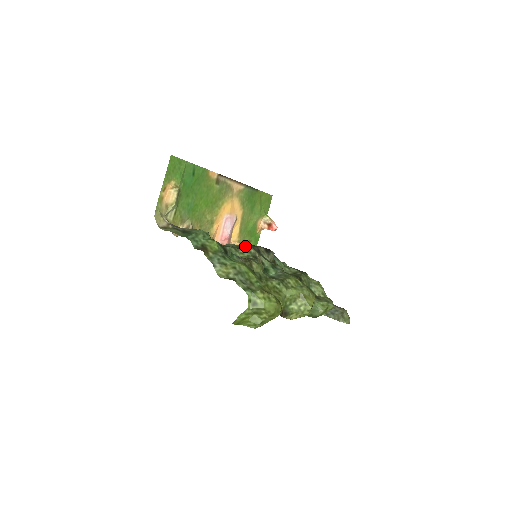
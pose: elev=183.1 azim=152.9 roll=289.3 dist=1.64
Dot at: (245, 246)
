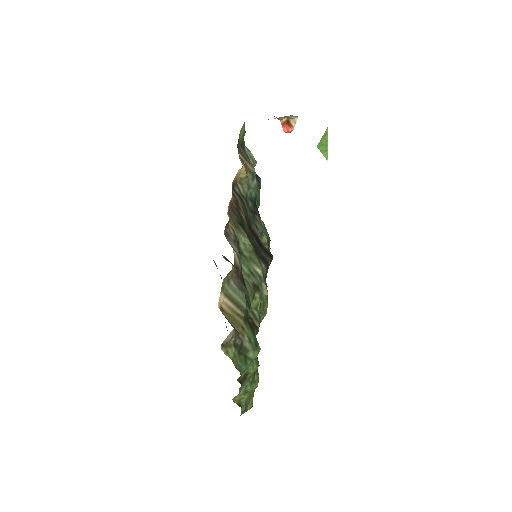
Dot at: (263, 283)
